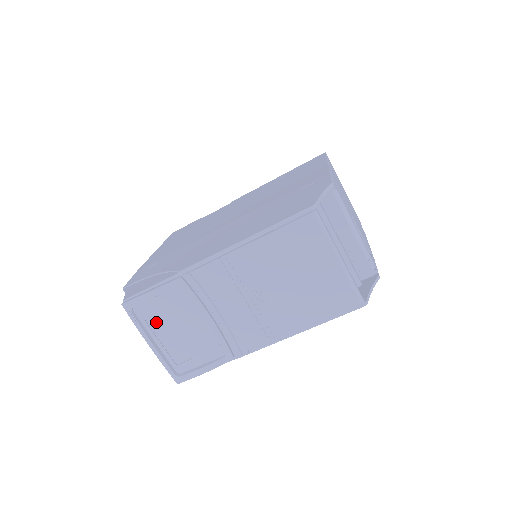
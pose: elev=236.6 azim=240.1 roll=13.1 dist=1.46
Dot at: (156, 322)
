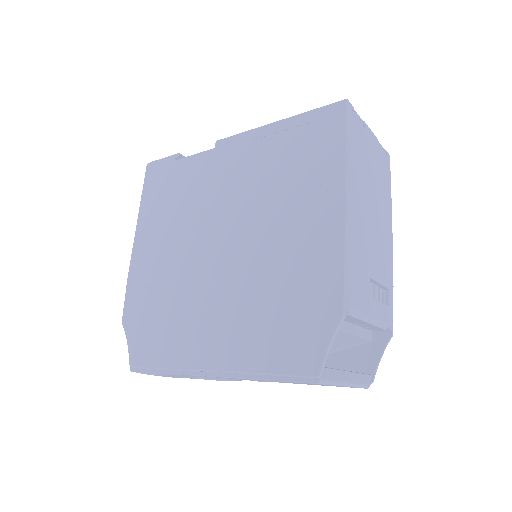
Dot at: occluded
